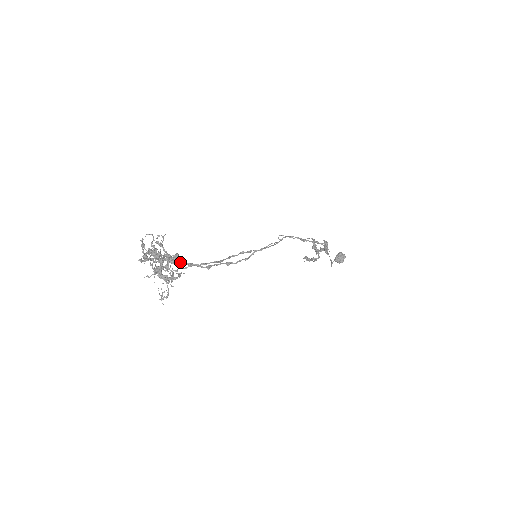
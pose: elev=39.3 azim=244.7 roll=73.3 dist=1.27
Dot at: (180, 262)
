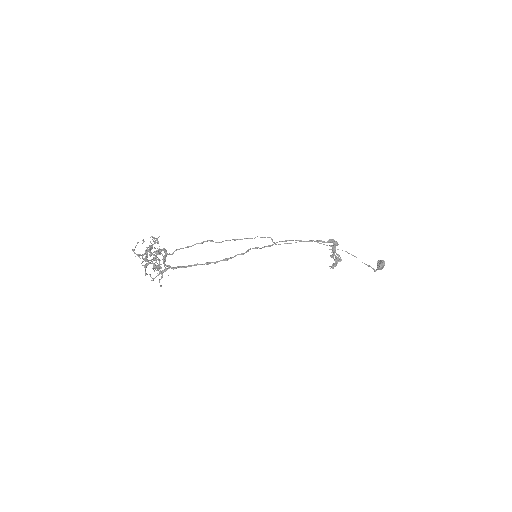
Dot at: (169, 254)
